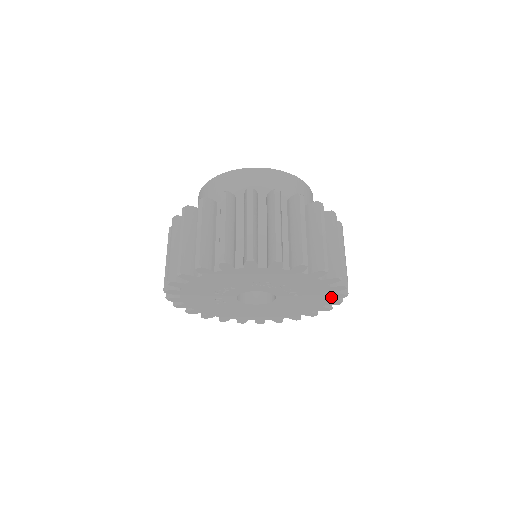
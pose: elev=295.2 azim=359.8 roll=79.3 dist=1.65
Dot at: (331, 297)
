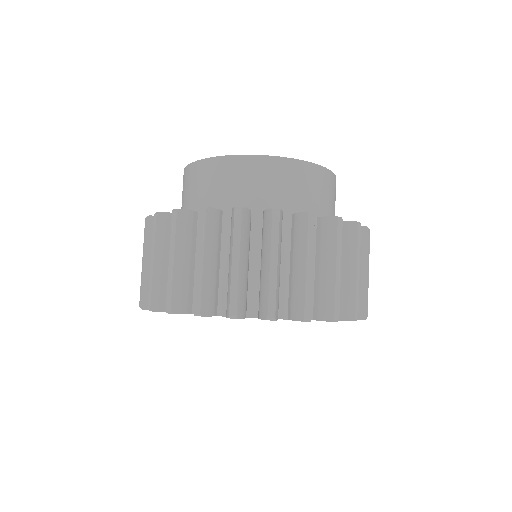
Dot at: occluded
